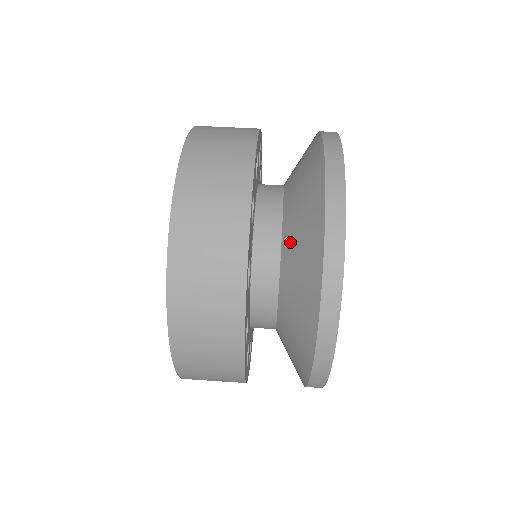
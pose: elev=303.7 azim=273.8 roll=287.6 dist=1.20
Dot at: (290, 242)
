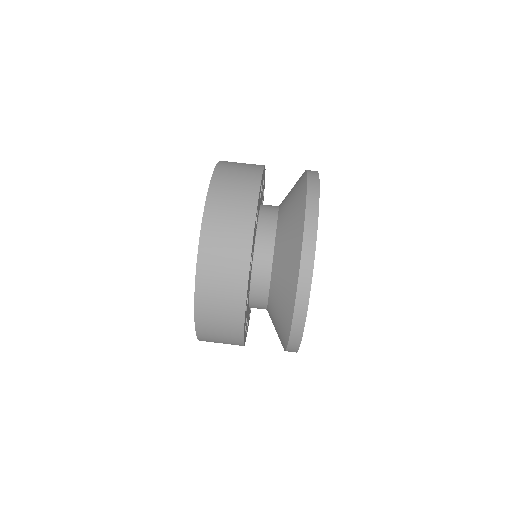
Dot at: (284, 213)
